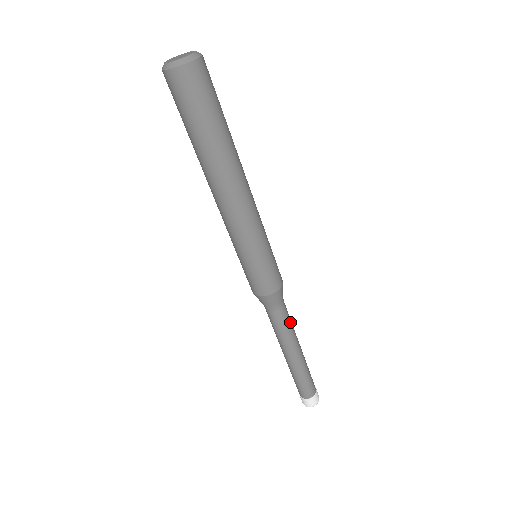
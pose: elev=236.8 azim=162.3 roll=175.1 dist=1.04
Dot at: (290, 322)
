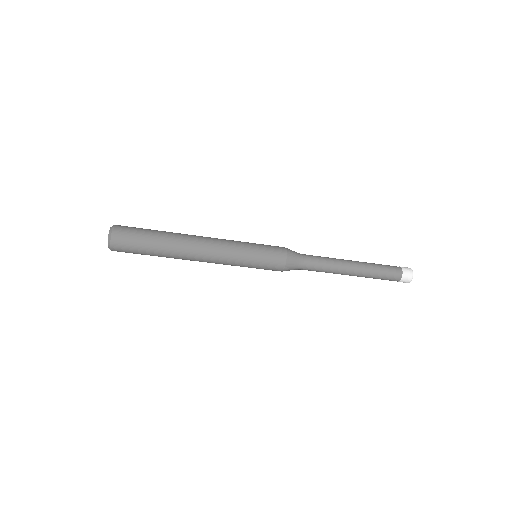
Dot at: (322, 261)
